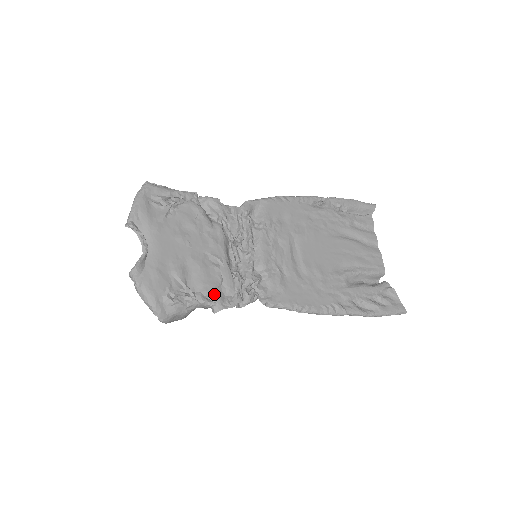
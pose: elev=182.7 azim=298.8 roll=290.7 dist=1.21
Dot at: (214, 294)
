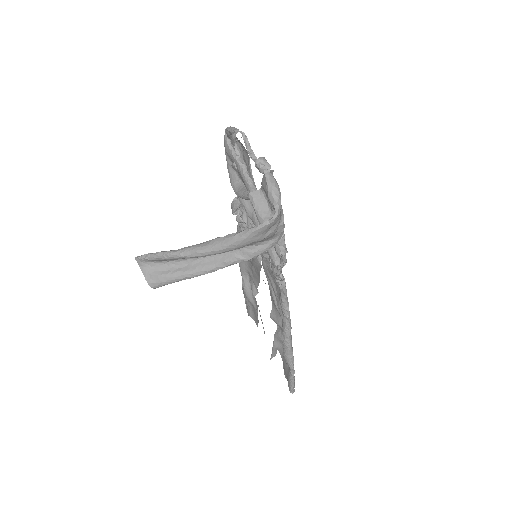
Dot at: occluded
